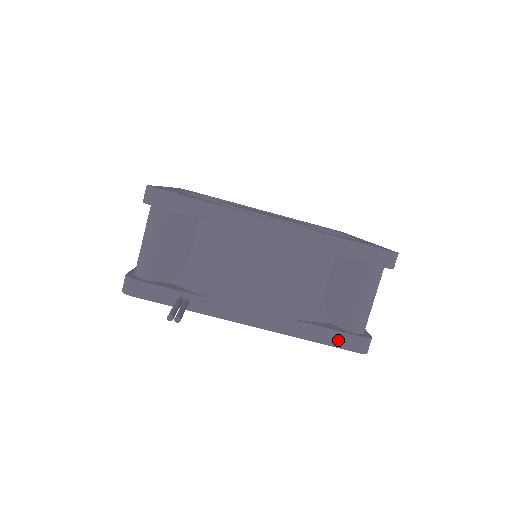
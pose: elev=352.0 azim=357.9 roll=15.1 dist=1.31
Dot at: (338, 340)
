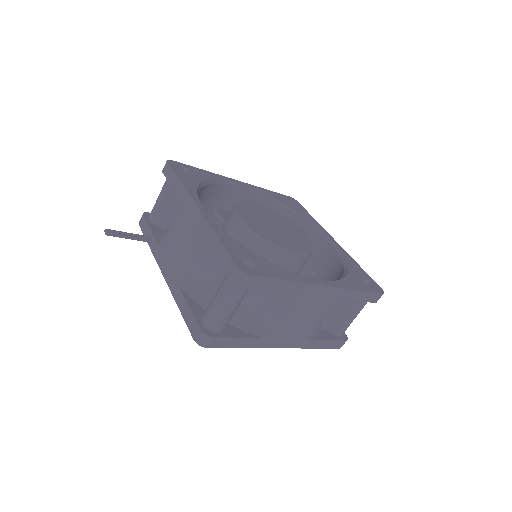
Dot at: (189, 319)
